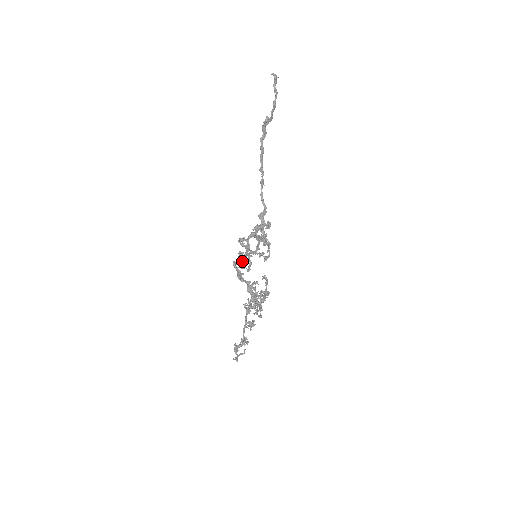
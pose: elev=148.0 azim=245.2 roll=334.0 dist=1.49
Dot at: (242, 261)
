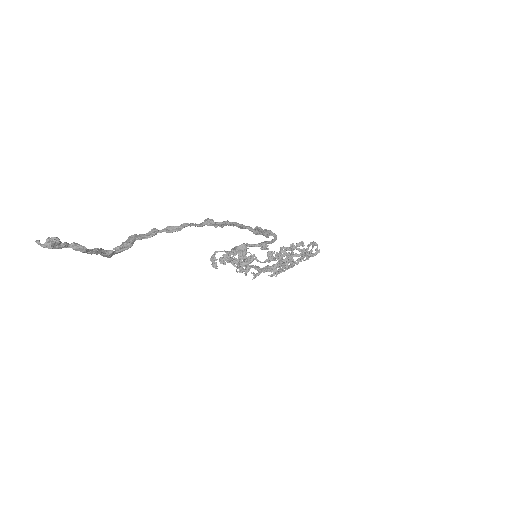
Dot at: (239, 253)
